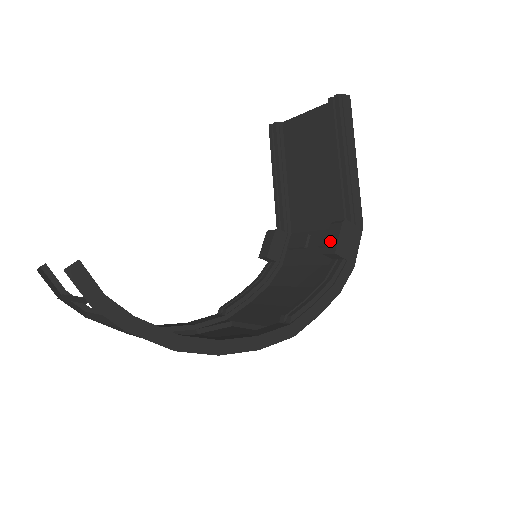
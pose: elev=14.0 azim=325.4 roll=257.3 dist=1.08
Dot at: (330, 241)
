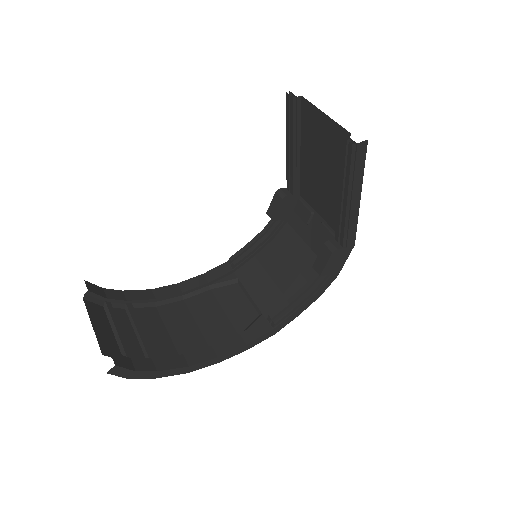
Dot at: (319, 261)
